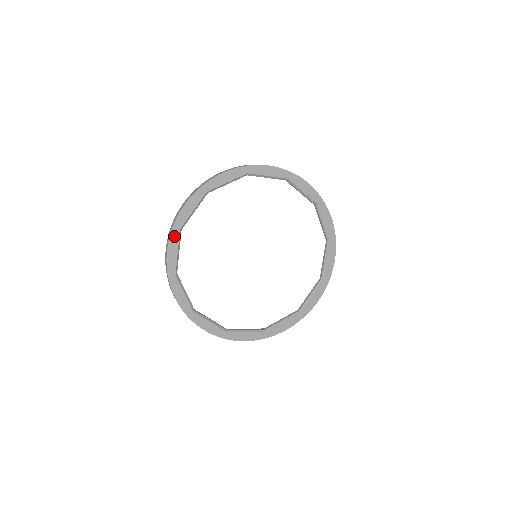
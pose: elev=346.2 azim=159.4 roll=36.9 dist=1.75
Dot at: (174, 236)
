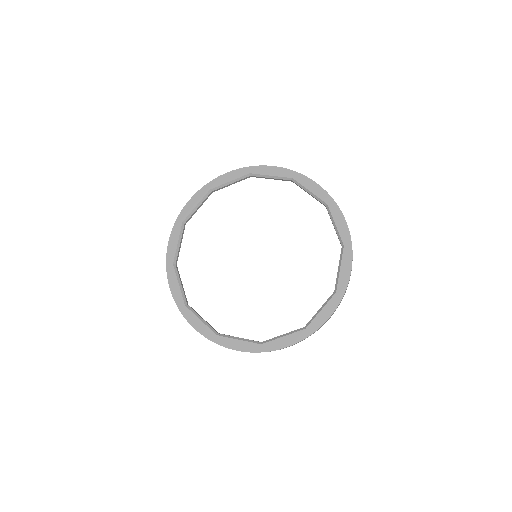
Dot at: (170, 272)
